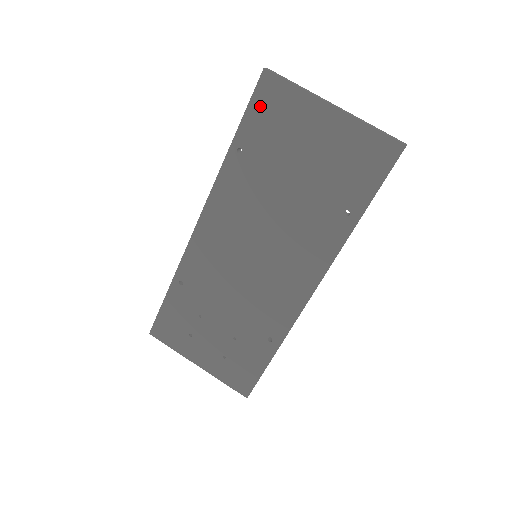
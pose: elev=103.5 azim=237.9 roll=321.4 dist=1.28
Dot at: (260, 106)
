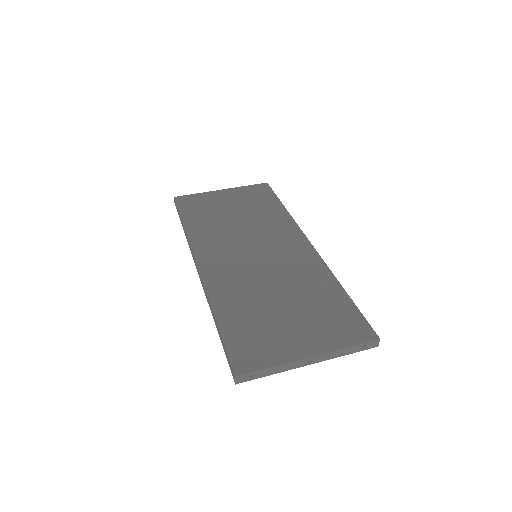
Dot at: (185, 206)
